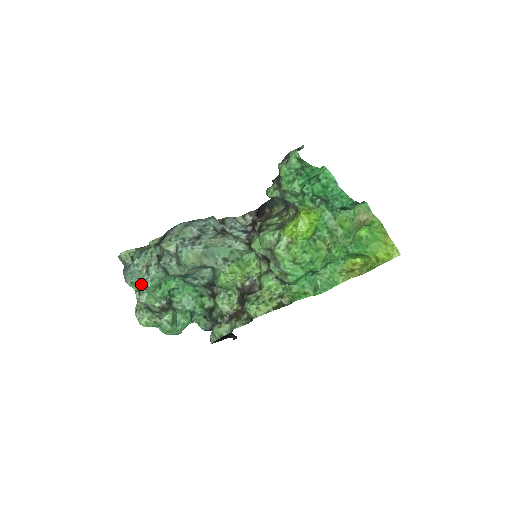
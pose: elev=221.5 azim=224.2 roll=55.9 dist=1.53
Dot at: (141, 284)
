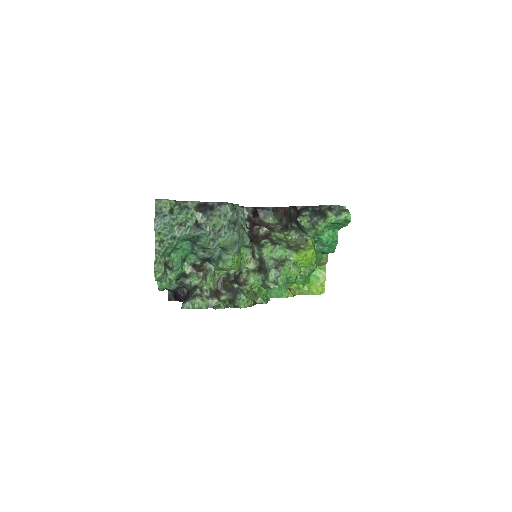
Dot at: (169, 239)
